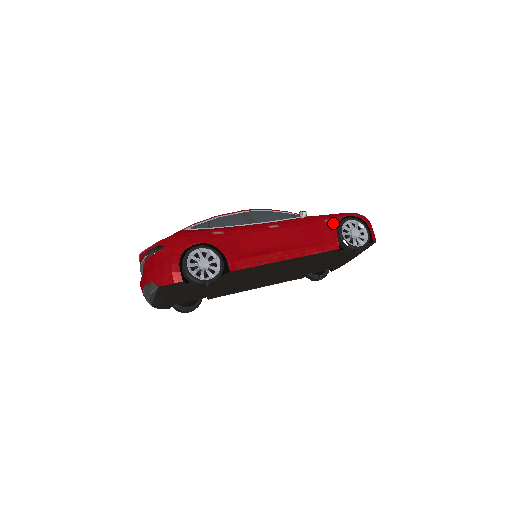
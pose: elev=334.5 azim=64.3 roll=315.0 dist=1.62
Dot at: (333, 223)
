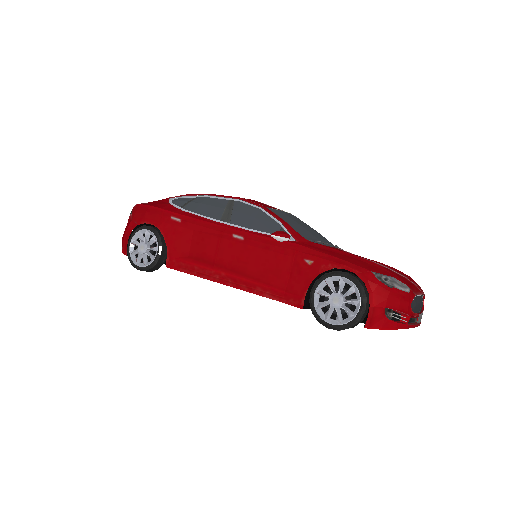
Dot at: (314, 269)
